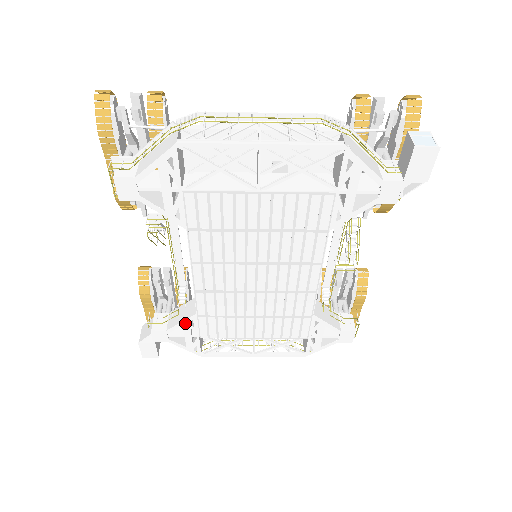
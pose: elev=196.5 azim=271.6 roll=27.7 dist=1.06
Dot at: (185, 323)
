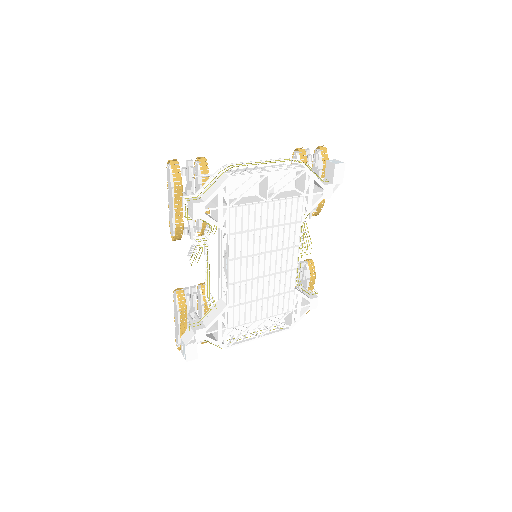
Dot at: (219, 317)
